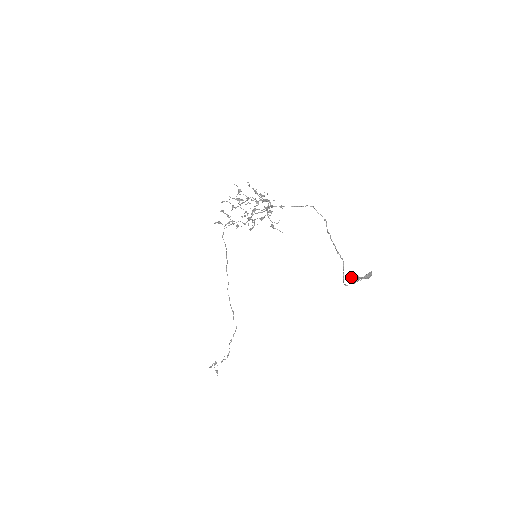
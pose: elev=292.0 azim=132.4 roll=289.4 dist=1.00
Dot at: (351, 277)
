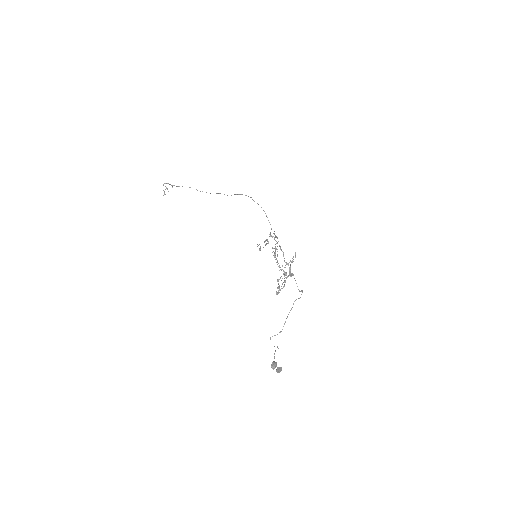
Dot at: (274, 366)
